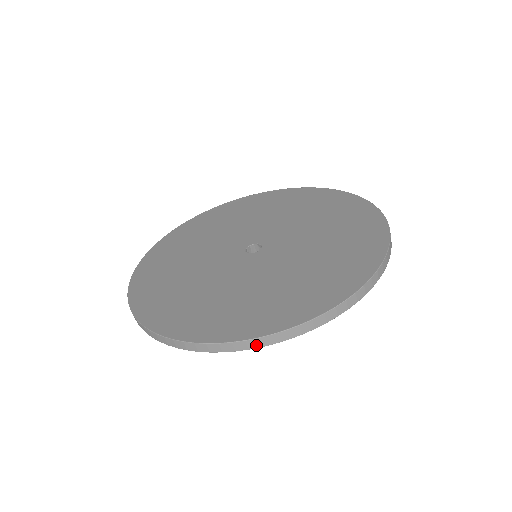
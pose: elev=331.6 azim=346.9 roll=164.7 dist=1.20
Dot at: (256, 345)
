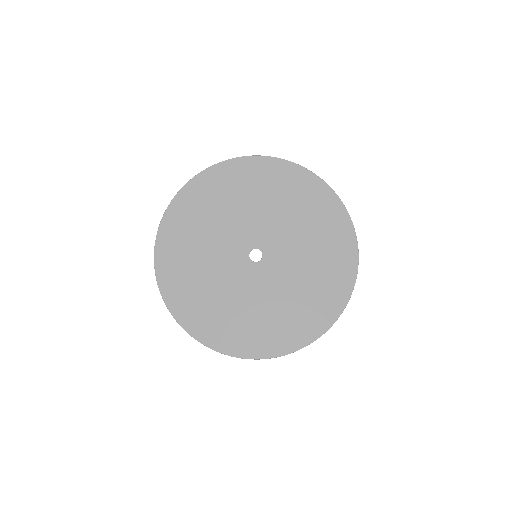
Dot at: (335, 321)
